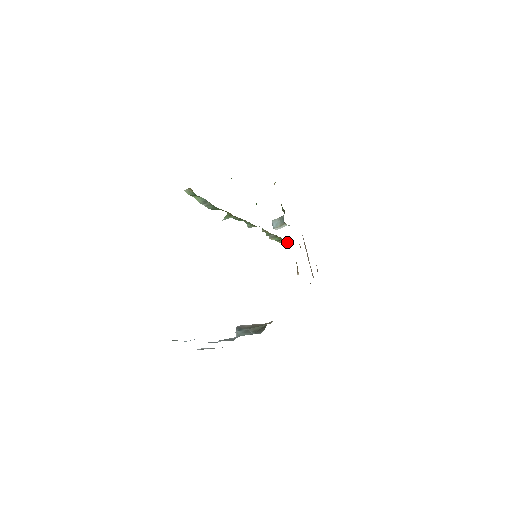
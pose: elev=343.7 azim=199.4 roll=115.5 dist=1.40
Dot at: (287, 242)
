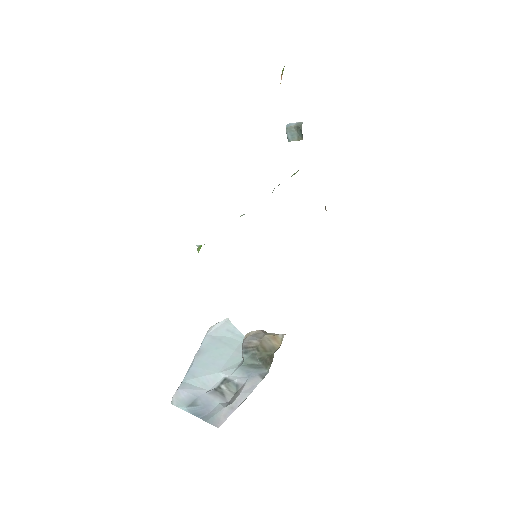
Dot at: occluded
